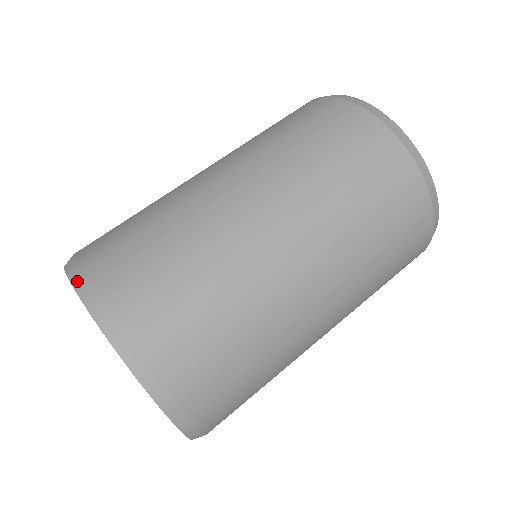
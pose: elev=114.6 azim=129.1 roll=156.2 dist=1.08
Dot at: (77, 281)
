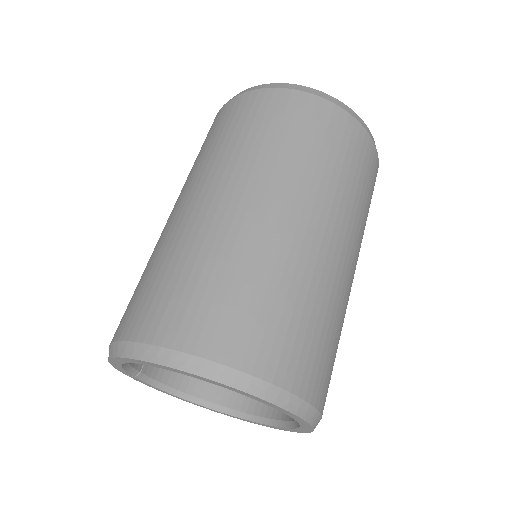
Dot at: (161, 357)
